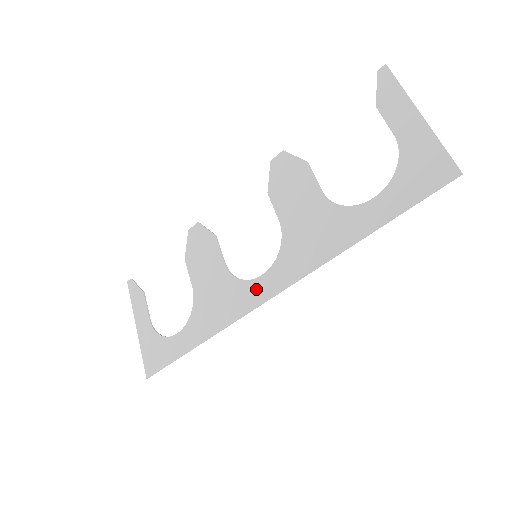
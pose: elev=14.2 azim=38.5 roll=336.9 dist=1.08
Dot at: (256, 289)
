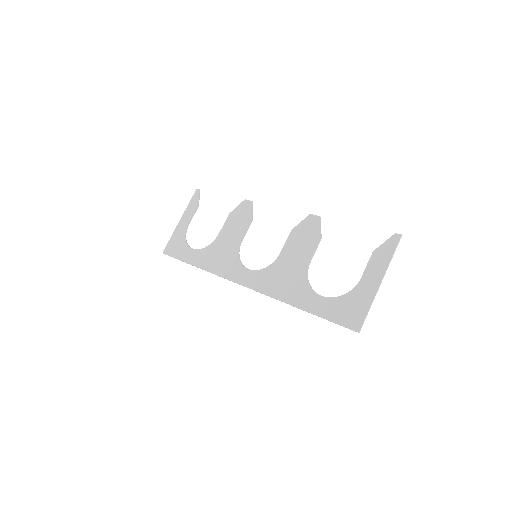
Dot at: (240, 273)
